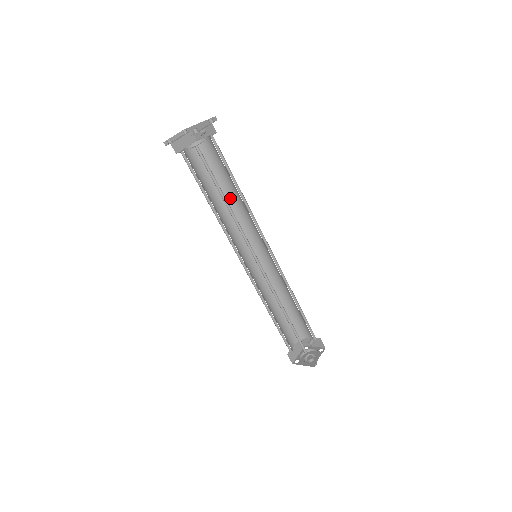
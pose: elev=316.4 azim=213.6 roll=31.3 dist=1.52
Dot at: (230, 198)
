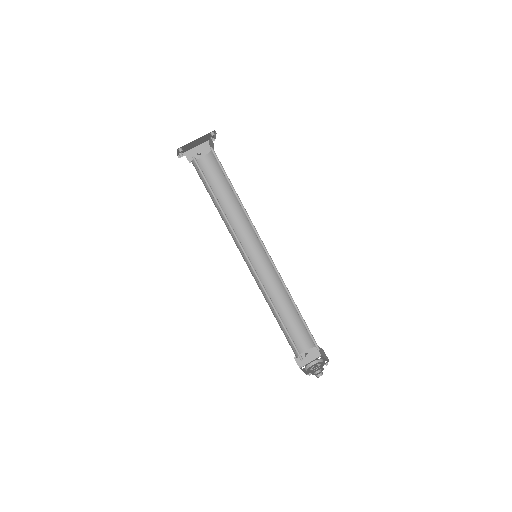
Dot at: (223, 210)
